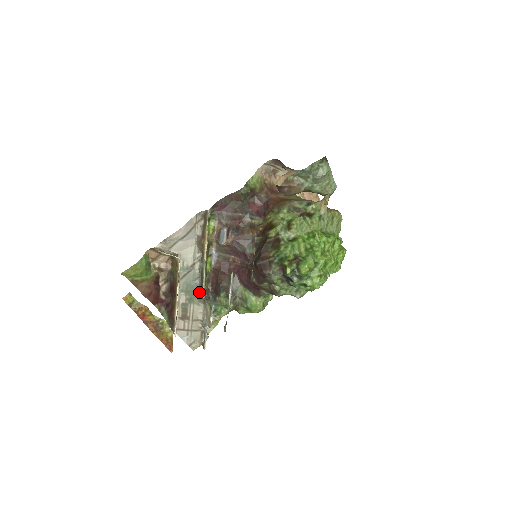
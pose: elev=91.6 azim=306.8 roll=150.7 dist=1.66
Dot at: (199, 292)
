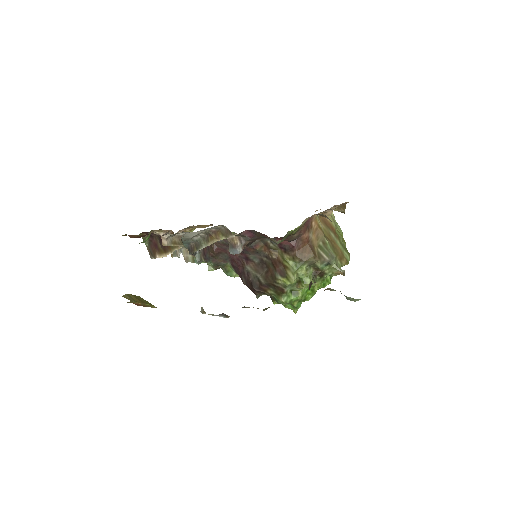
Dot at: (188, 245)
